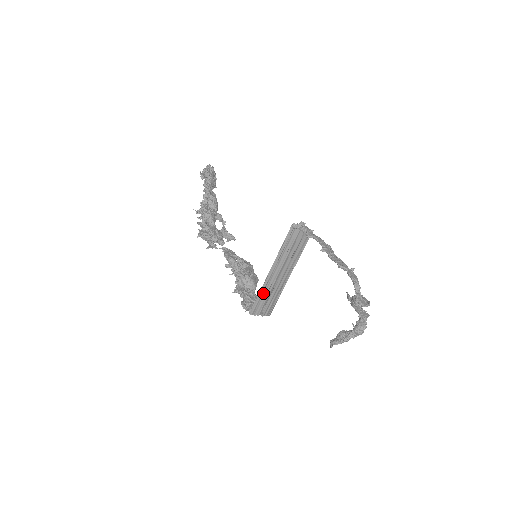
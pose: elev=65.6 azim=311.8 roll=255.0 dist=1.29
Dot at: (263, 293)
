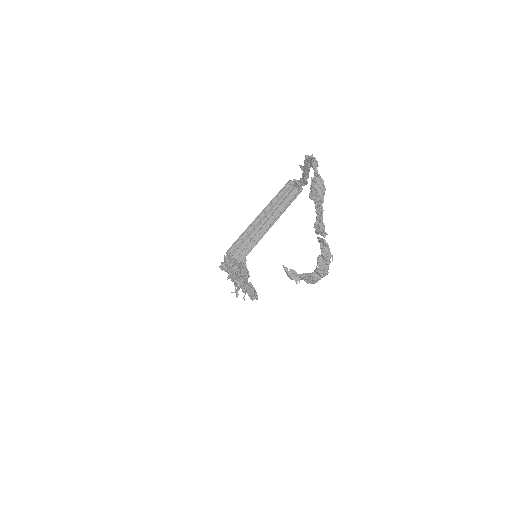
Dot at: (247, 233)
